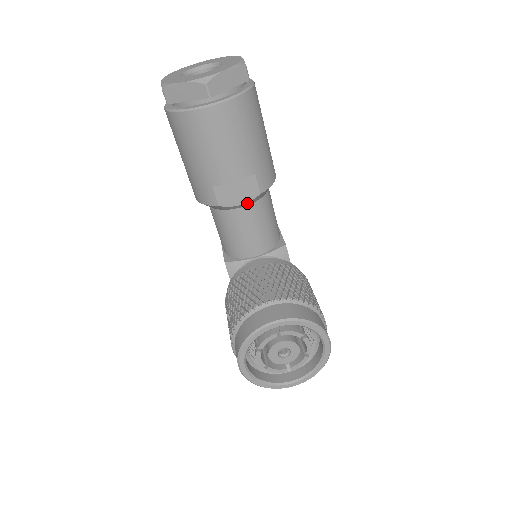
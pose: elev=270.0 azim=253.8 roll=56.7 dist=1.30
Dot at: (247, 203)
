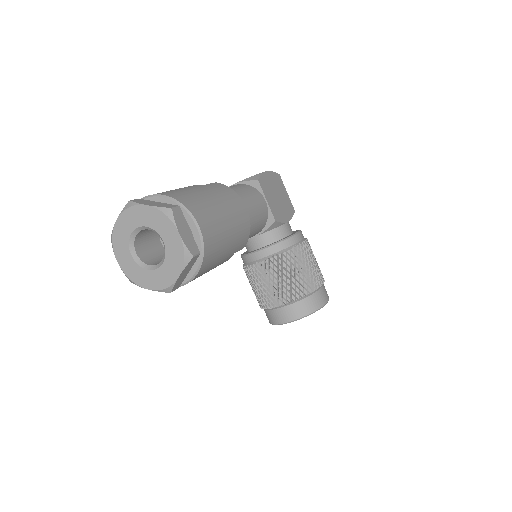
Dot at: occluded
